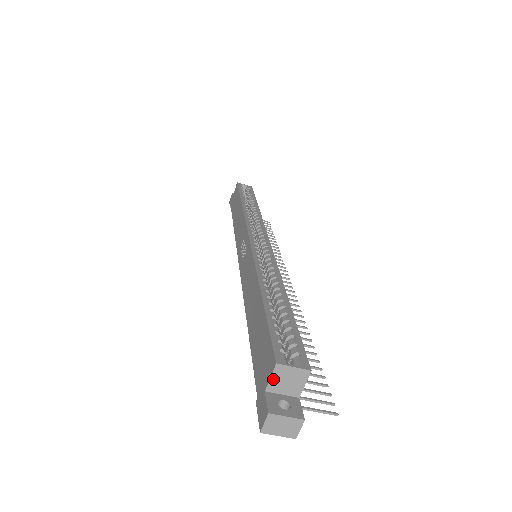
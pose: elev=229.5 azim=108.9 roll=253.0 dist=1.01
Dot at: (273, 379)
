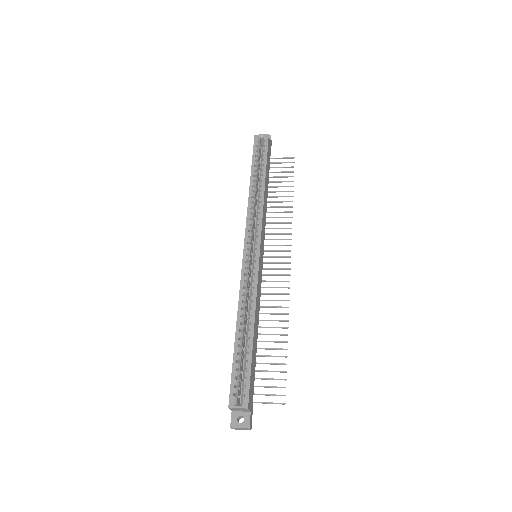
Dot at: (232, 409)
